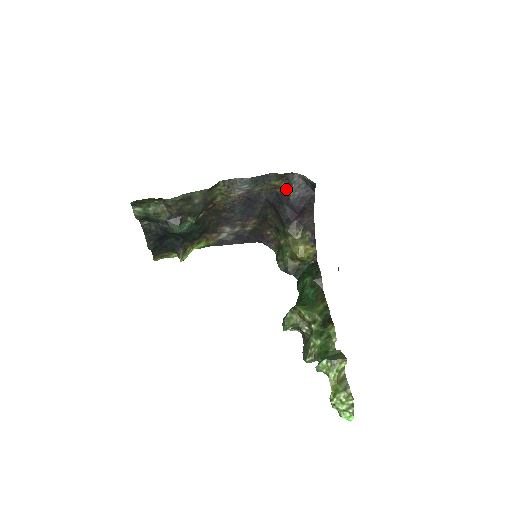
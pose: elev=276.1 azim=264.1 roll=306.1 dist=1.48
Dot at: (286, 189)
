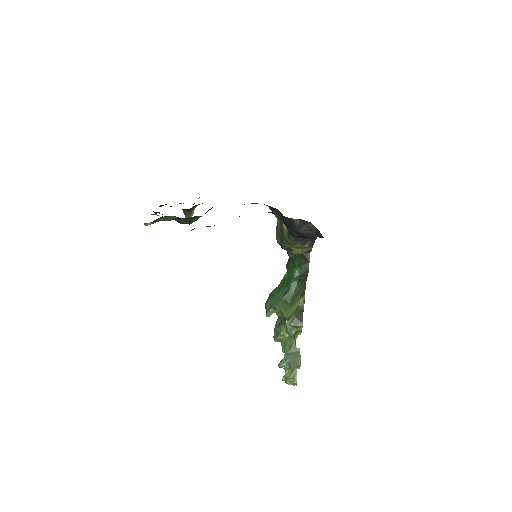
Dot at: (299, 222)
